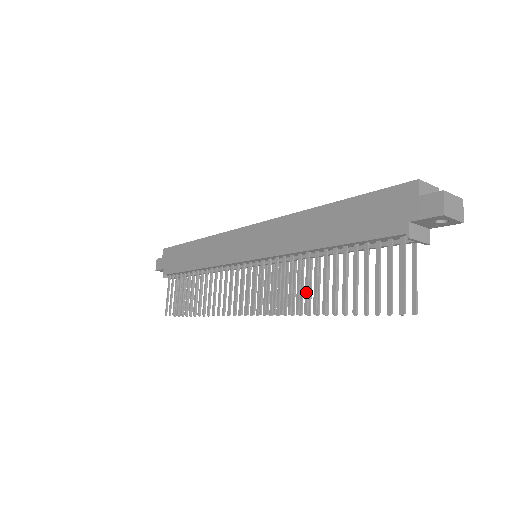
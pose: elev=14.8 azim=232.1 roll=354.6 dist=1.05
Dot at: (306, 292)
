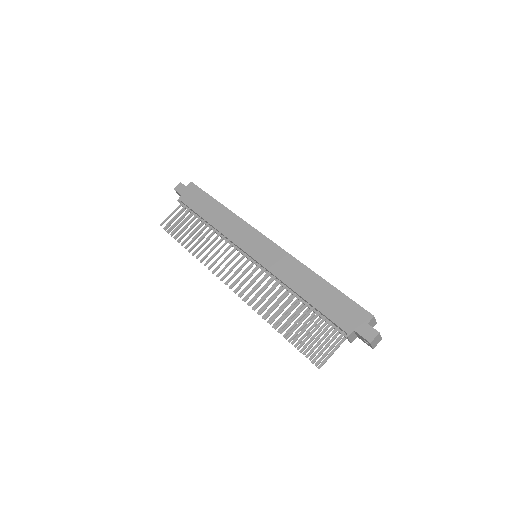
Dot at: (273, 308)
